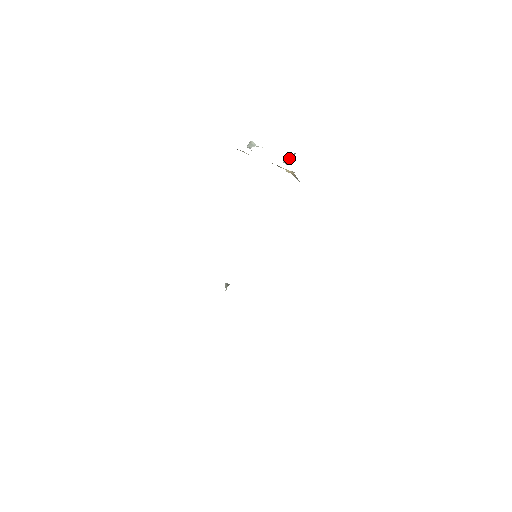
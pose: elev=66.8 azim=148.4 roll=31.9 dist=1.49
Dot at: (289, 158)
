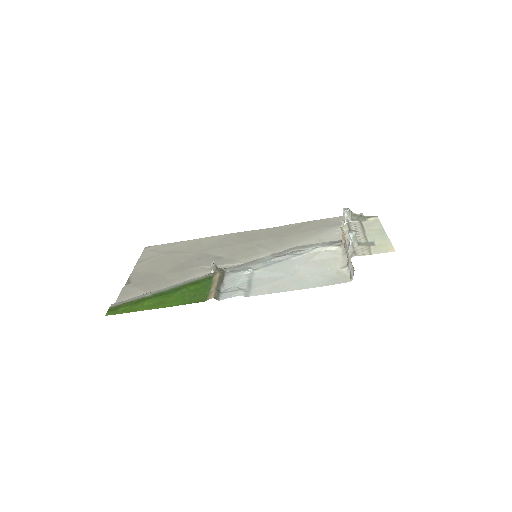
Dot at: (351, 215)
